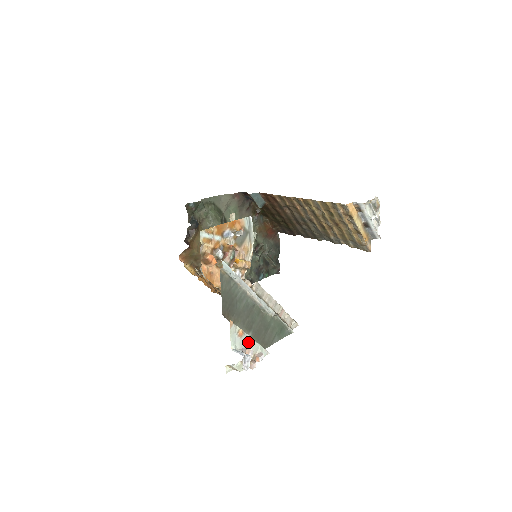
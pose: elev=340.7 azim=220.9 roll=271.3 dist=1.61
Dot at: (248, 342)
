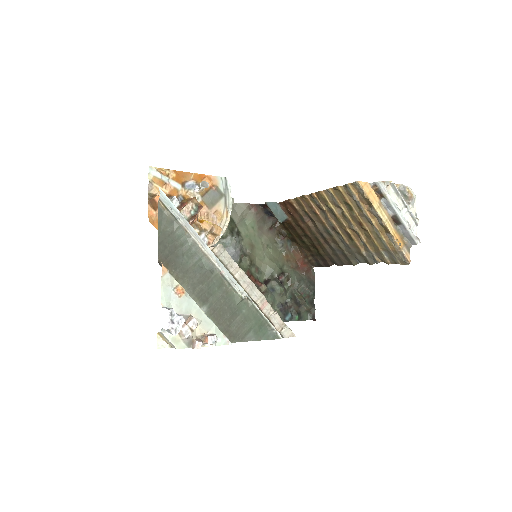
Dot at: (193, 310)
